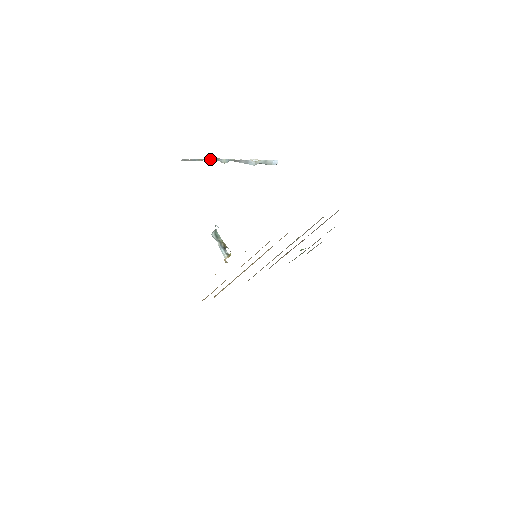
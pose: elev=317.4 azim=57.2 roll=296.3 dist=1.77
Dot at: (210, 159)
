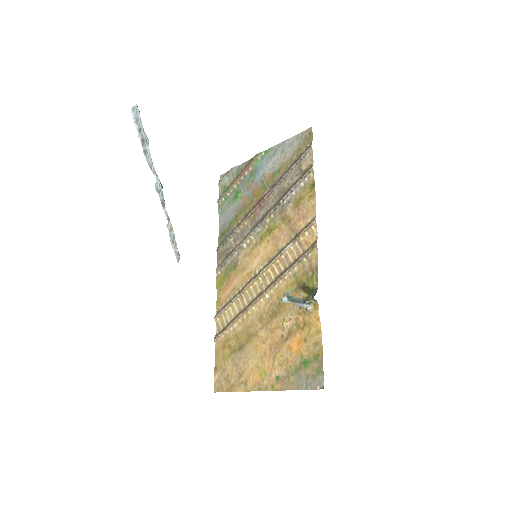
Dot at: occluded
